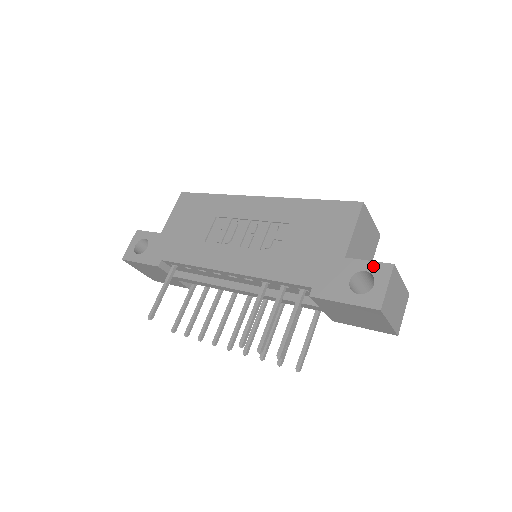
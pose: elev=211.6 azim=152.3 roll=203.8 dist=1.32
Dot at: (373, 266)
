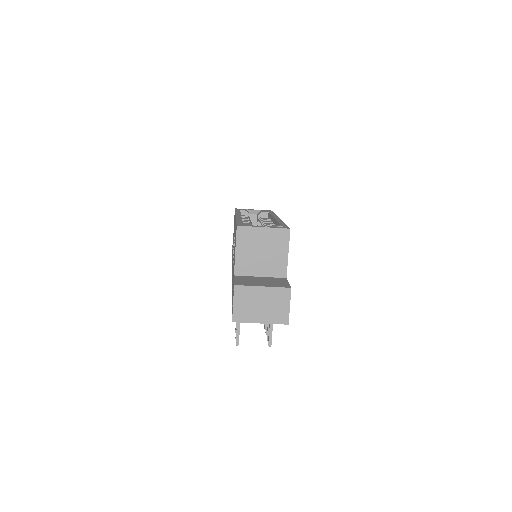
Dot at: occluded
